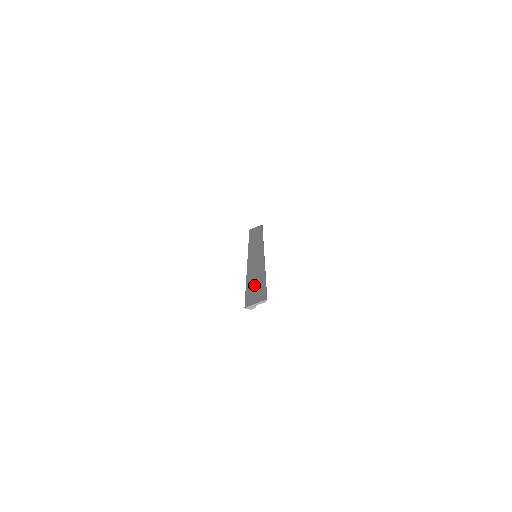
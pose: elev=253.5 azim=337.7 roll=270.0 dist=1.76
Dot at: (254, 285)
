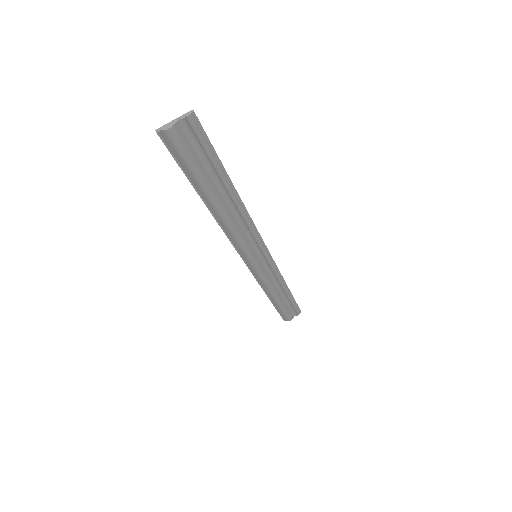
Dot at: (206, 177)
